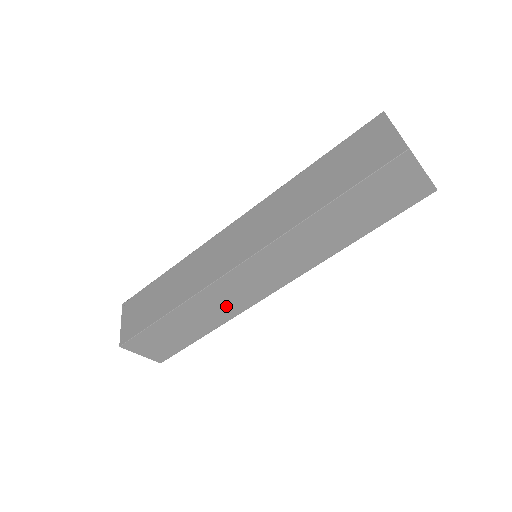
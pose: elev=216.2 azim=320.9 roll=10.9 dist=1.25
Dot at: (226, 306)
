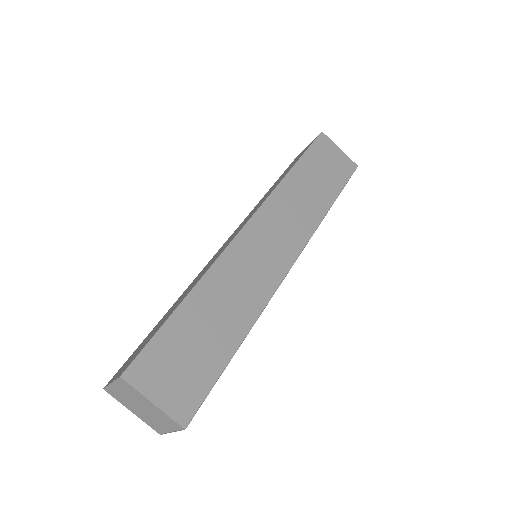
Dot at: (249, 288)
